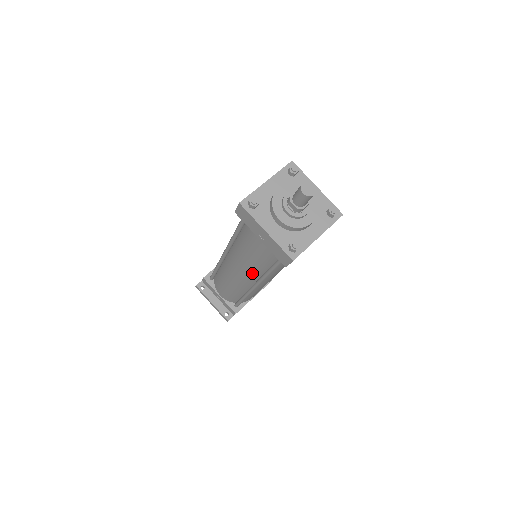
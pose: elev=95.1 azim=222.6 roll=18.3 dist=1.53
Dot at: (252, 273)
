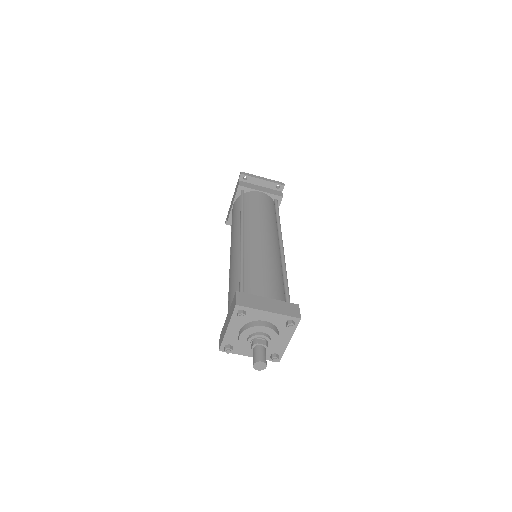
Dot at: occluded
